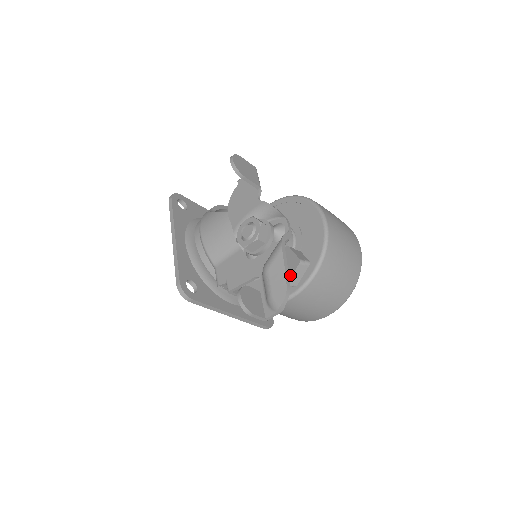
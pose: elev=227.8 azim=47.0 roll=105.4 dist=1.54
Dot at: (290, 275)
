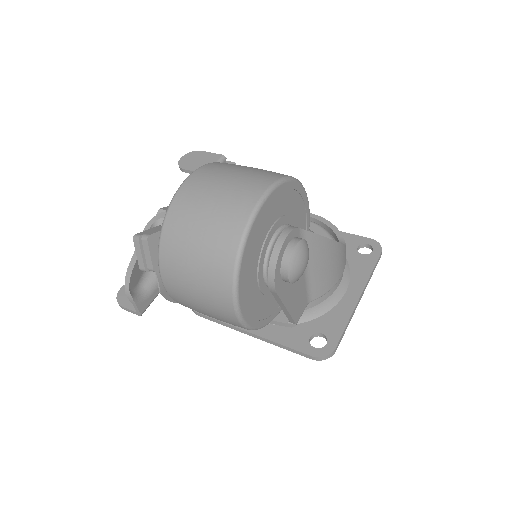
Dot at: (139, 256)
